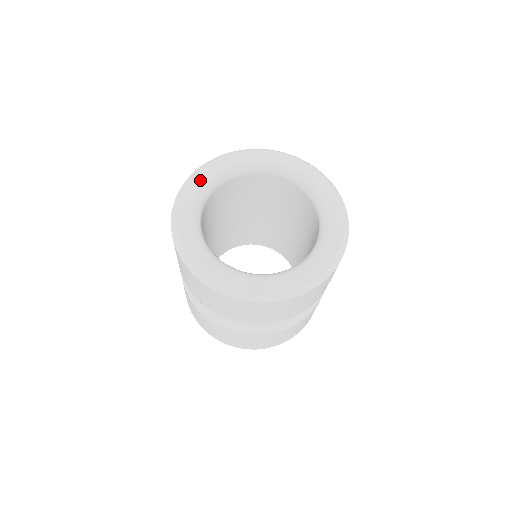
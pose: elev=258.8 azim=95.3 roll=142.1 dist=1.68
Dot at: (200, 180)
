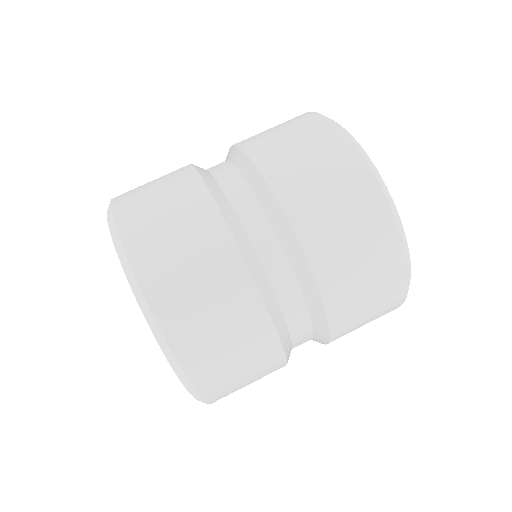
Dot at: occluded
